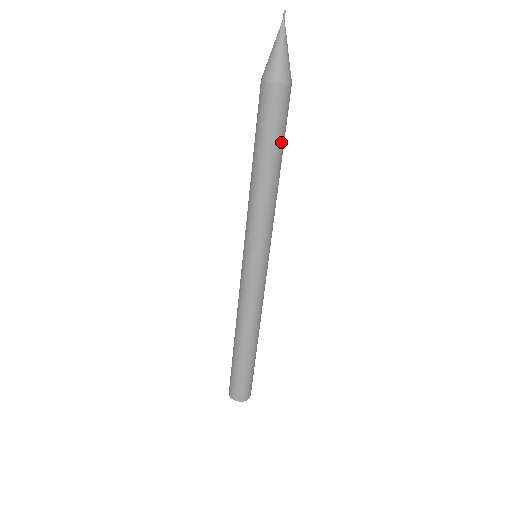
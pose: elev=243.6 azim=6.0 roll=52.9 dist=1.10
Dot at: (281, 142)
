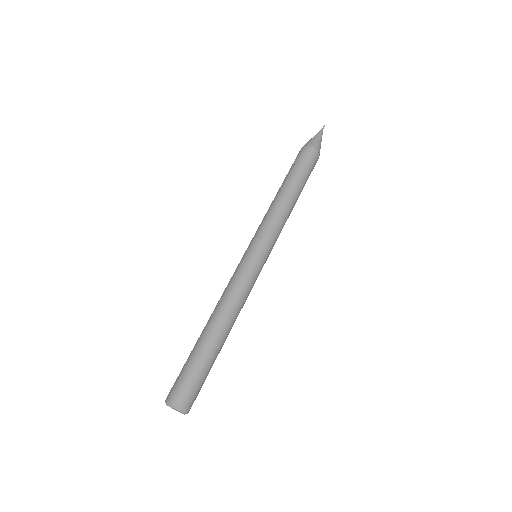
Dot at: (304, 181)
